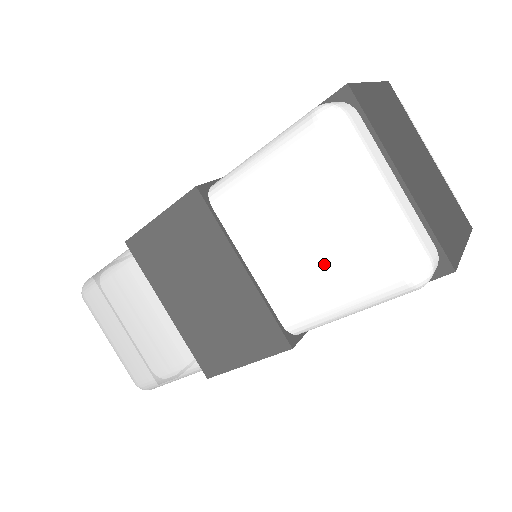
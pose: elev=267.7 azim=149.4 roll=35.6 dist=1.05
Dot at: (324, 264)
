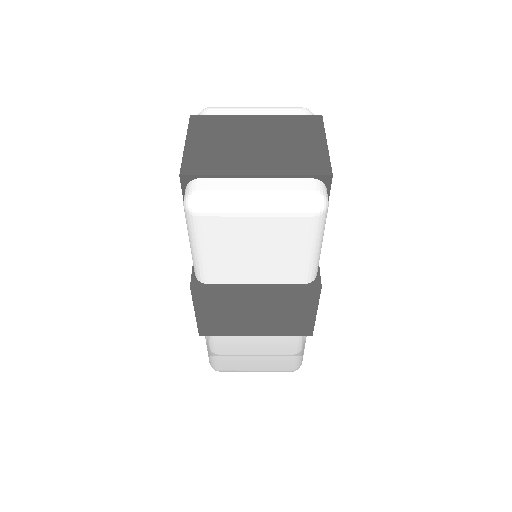
Dot at: (280, 248)
